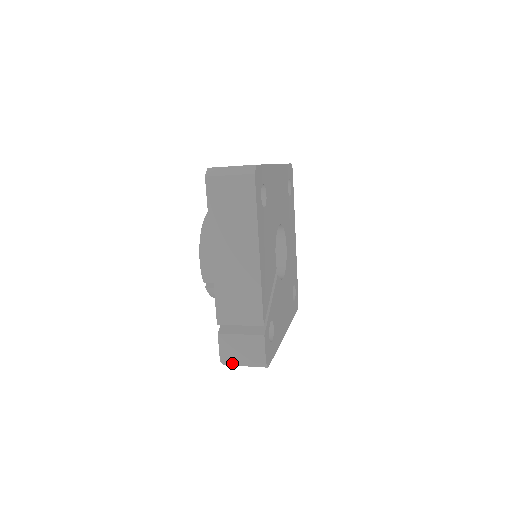
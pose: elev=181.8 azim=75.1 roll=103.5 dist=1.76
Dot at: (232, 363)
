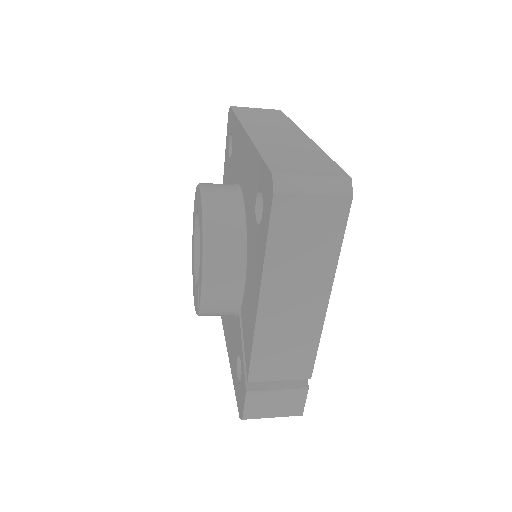
Dot at: (256, 418)
